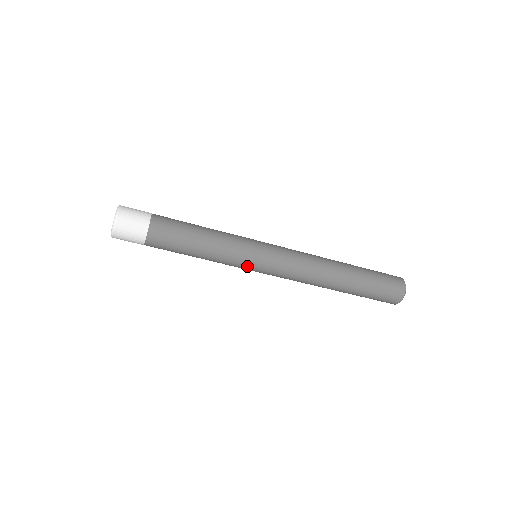
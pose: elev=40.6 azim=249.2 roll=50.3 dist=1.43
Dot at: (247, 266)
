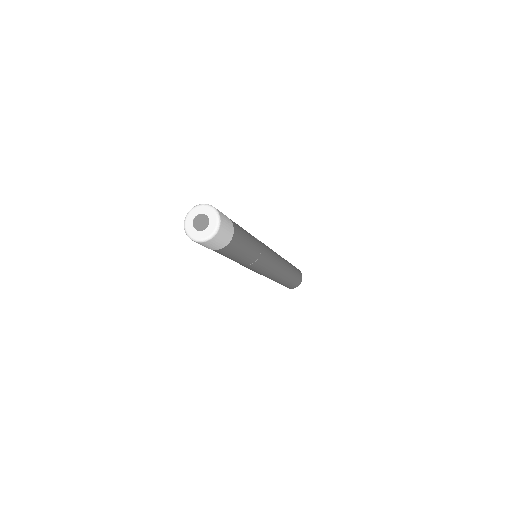
Dot at: (257, 268)
